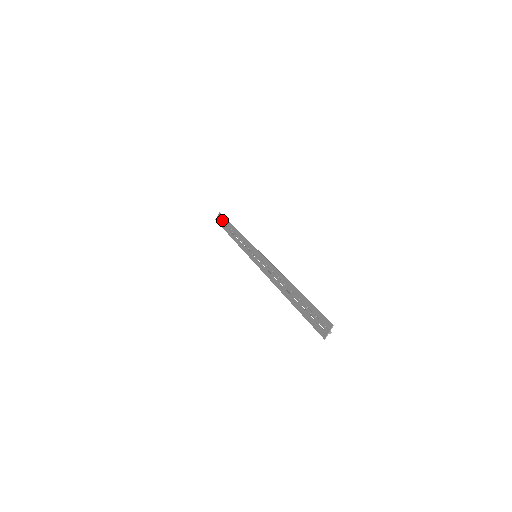
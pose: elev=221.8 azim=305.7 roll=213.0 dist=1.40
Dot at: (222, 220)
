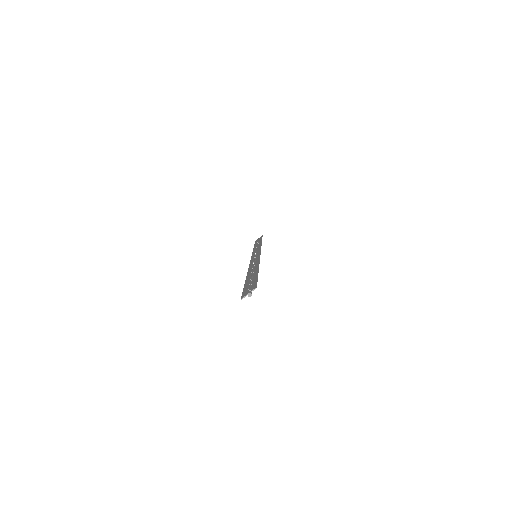
Dot at: (259, 239)
